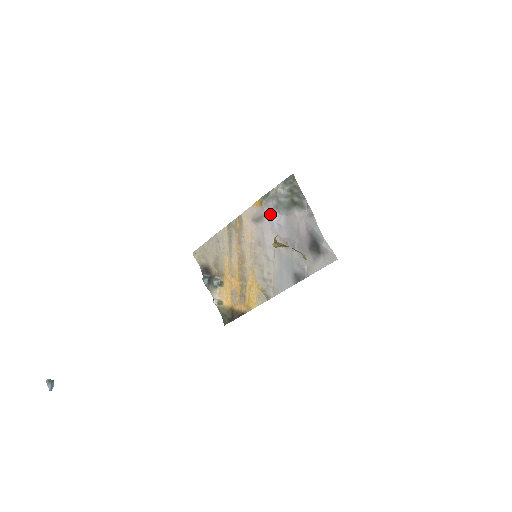
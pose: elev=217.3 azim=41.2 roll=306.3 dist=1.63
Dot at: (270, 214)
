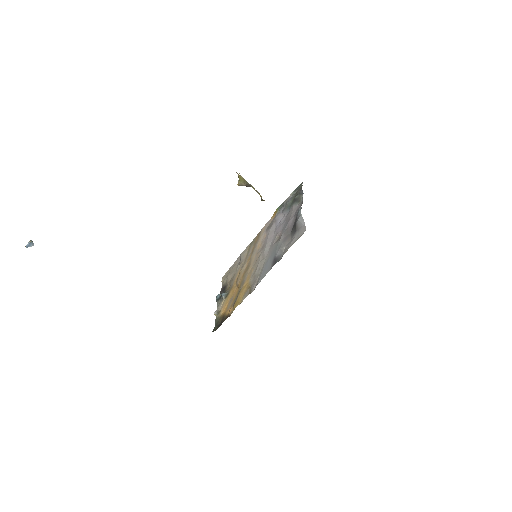
Dot at: (278, 218)
